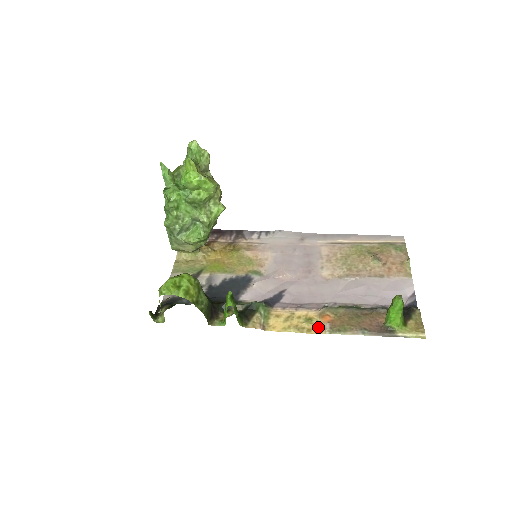
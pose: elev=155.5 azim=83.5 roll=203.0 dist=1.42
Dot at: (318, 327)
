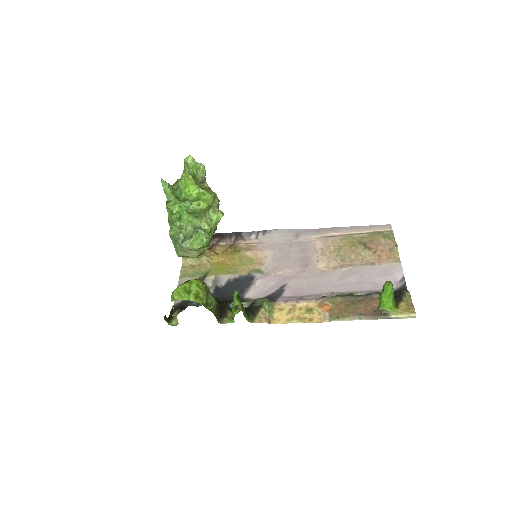
Dot at: (318, 316)
